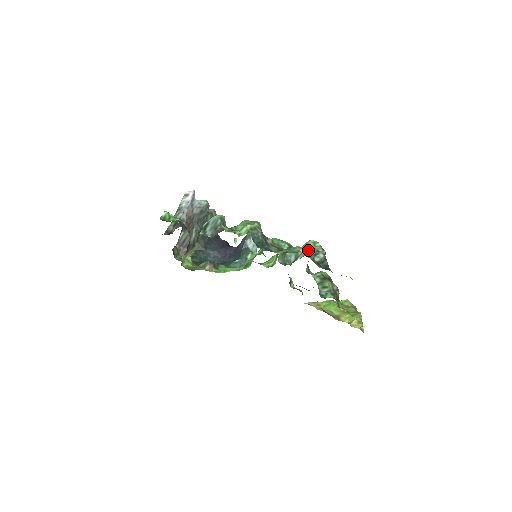
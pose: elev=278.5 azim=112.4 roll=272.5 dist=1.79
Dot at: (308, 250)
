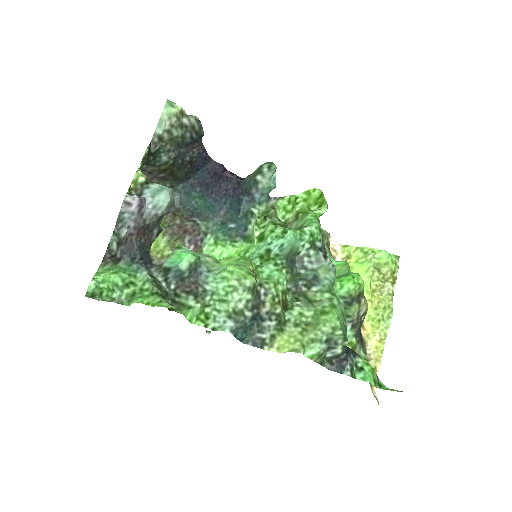
Dot at: (318, 352)
